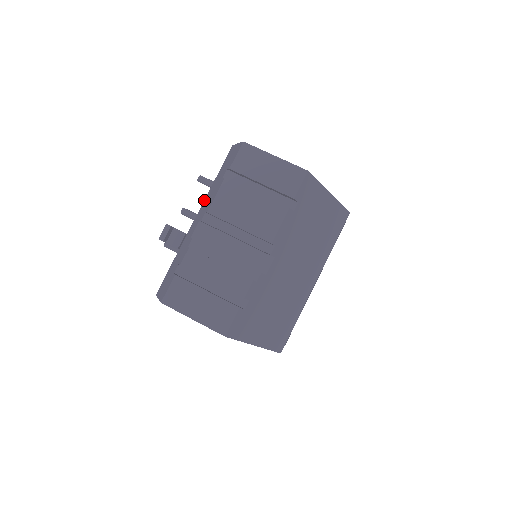
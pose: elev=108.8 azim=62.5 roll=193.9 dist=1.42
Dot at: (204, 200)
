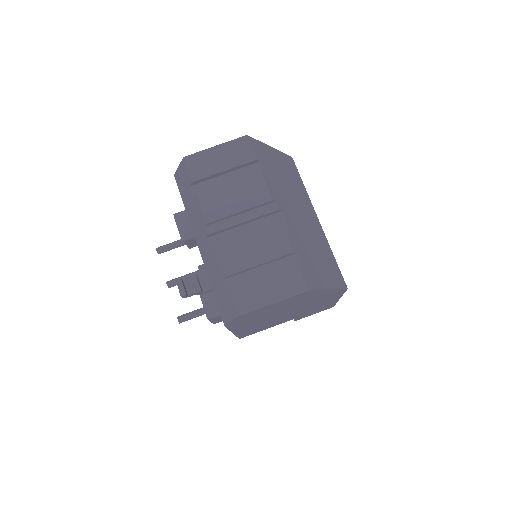
Dot at: occluded
